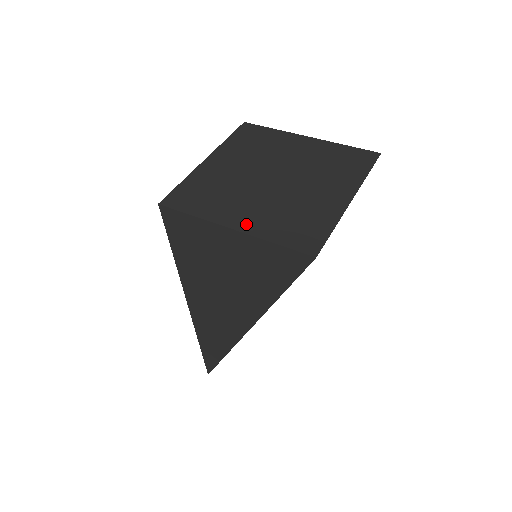
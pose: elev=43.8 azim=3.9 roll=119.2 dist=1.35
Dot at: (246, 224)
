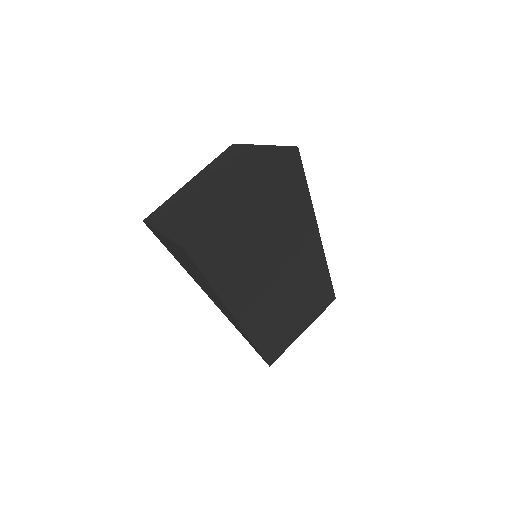
Dot at: (170, 228)
